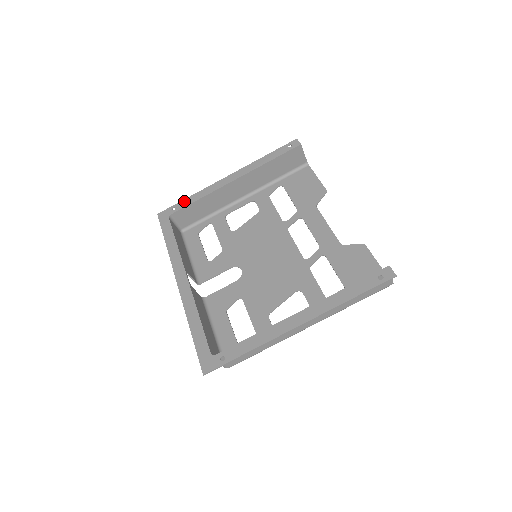
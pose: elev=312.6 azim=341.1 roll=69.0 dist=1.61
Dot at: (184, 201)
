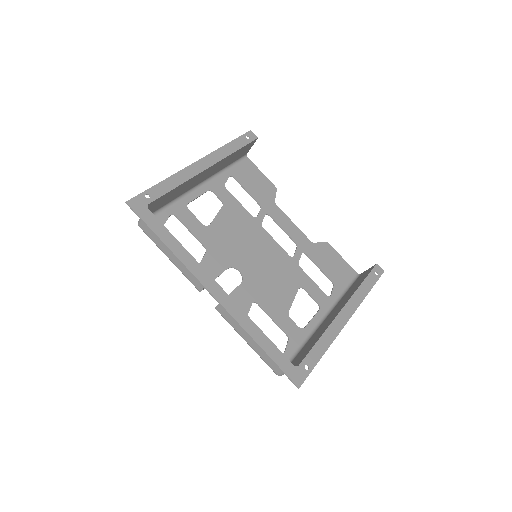
Dot at: (158, 187)
